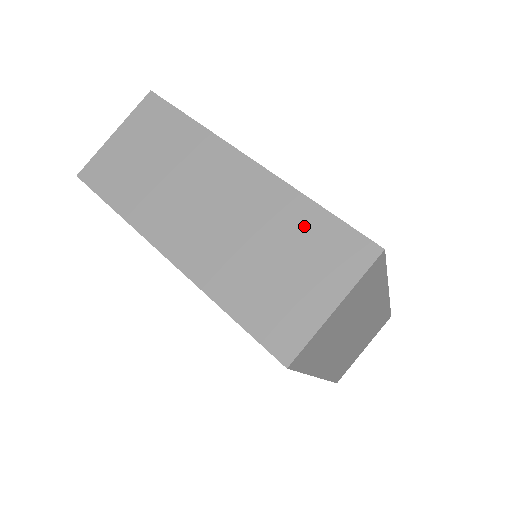
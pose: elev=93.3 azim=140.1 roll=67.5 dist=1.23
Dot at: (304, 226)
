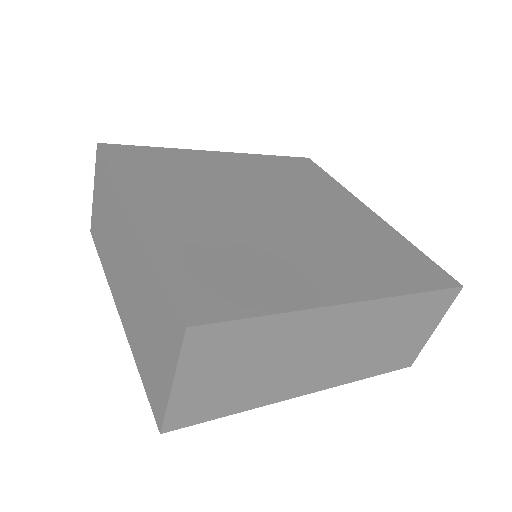
Dot at: (410, 311)
